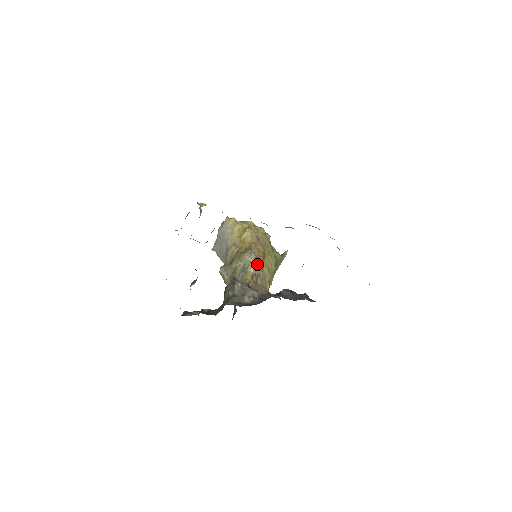
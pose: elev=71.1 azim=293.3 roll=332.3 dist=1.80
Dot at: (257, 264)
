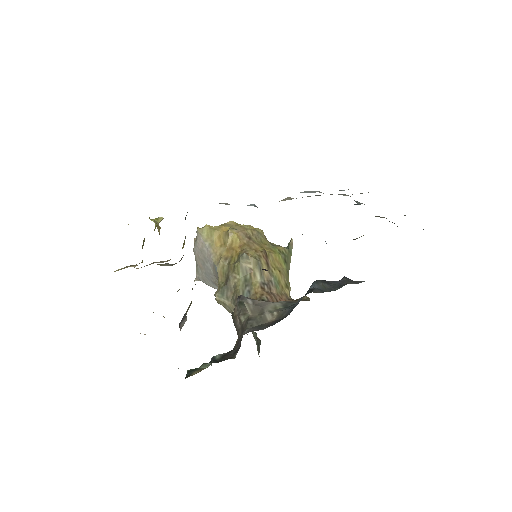
Dot at: (261, 268)
